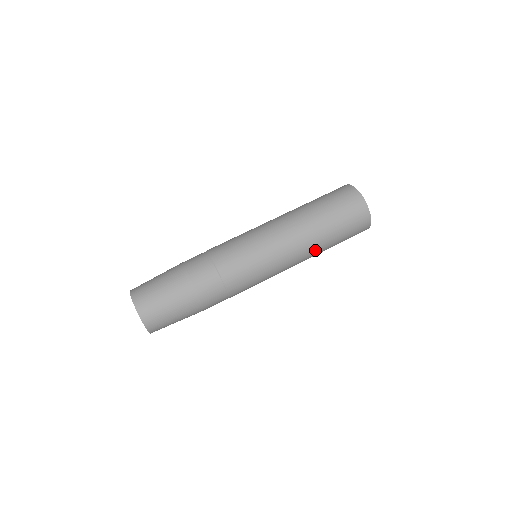
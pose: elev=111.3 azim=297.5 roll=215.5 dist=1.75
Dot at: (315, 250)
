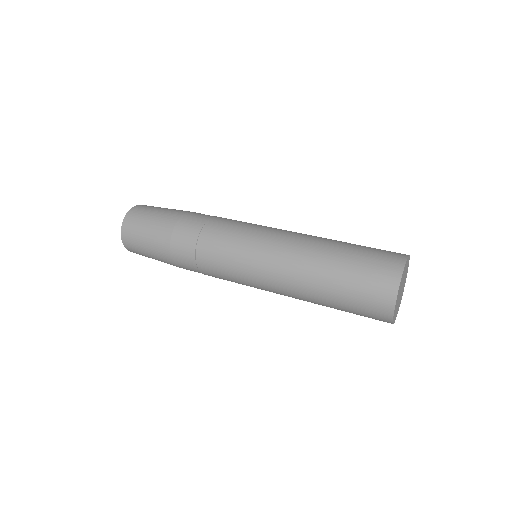
Dot at: (305, 284)
